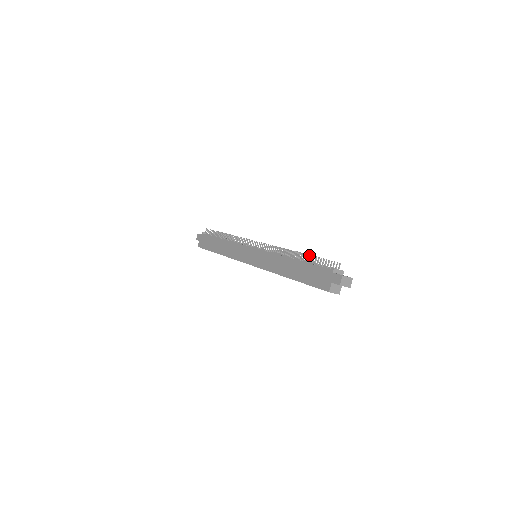
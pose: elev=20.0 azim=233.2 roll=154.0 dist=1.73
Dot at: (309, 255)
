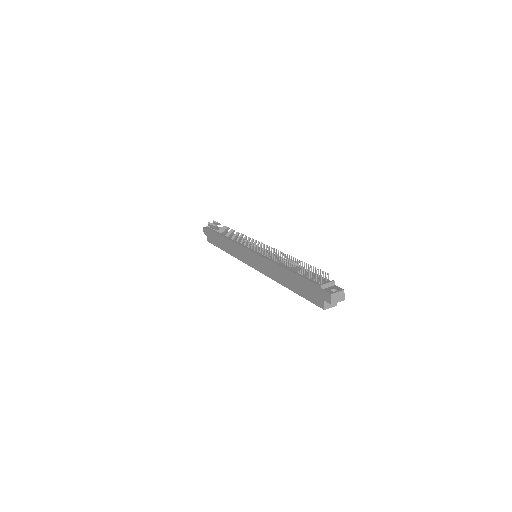
Dot at: (299, 261)
